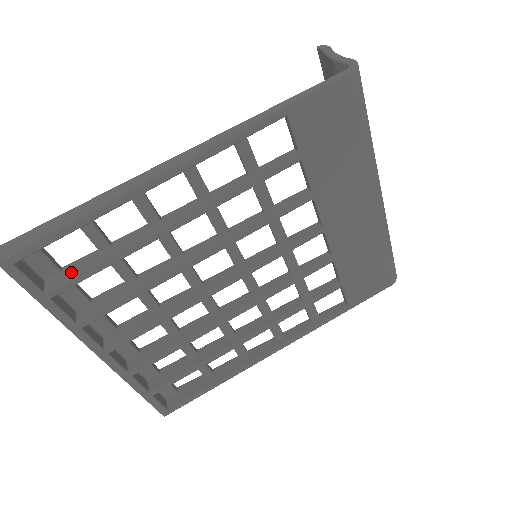
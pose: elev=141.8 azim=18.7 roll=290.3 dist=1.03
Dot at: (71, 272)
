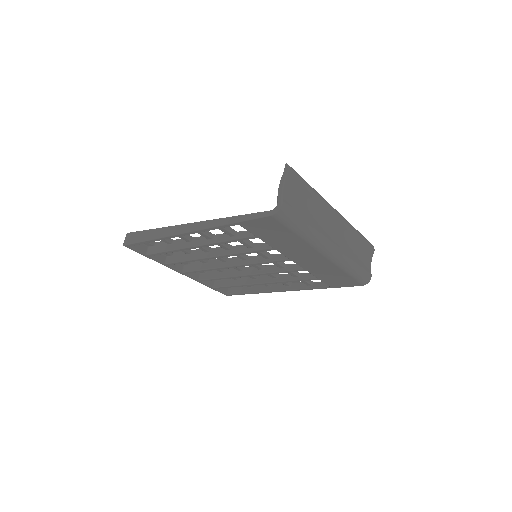
Dot at: (156, 249)
